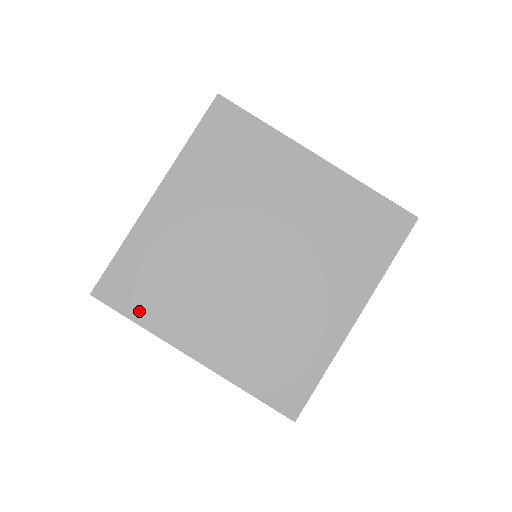
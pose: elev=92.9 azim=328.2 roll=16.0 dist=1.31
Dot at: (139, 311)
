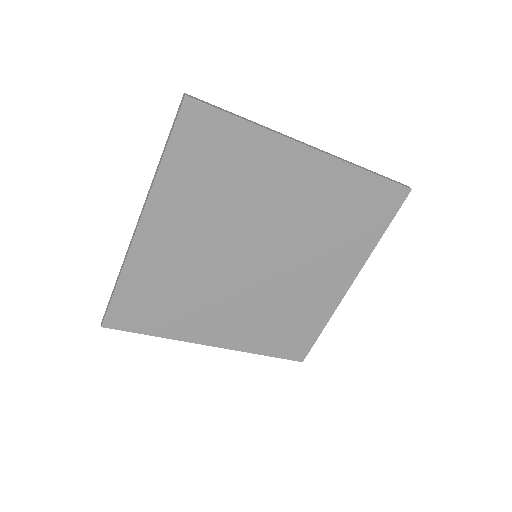
Dot at: (154, 327)
